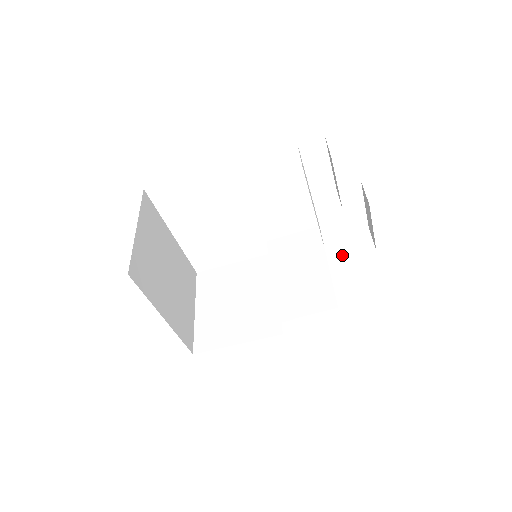
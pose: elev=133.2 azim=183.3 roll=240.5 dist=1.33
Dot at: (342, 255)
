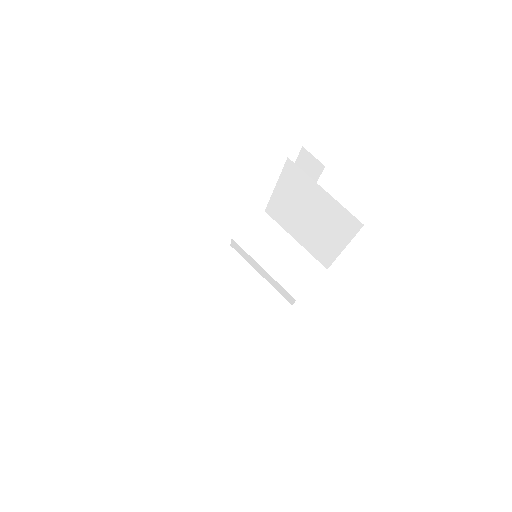
Dot at: occluded
